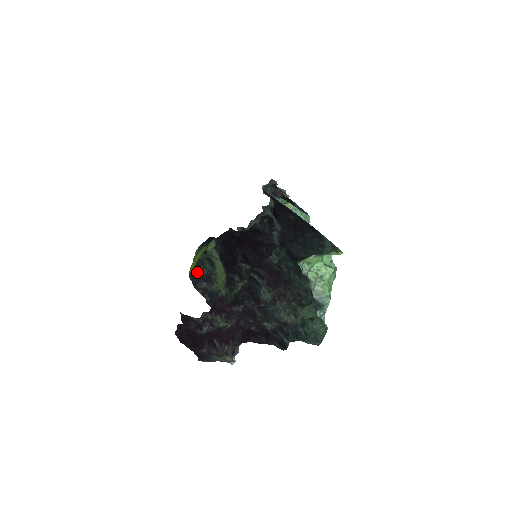
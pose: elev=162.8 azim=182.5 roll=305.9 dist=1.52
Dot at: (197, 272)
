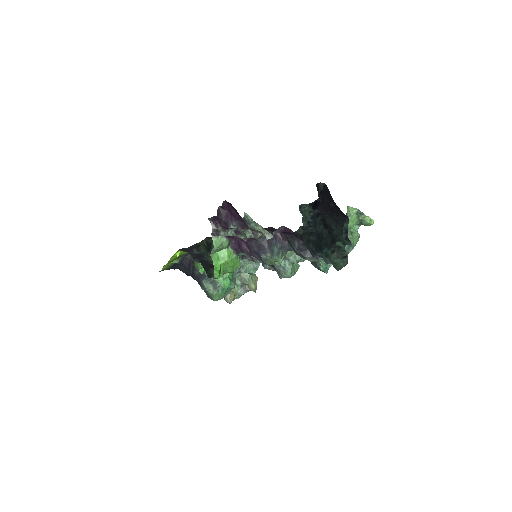
Dot at: (189, 250)
